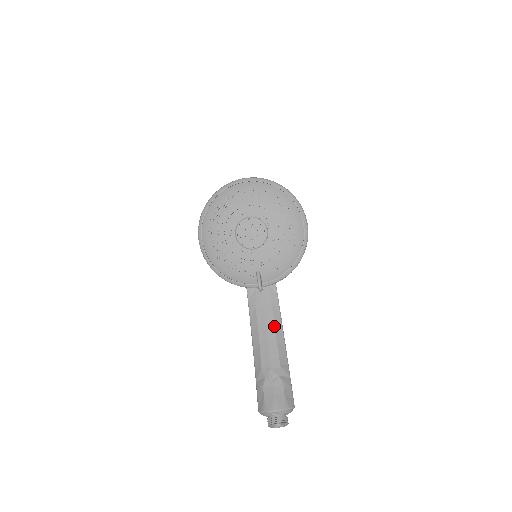
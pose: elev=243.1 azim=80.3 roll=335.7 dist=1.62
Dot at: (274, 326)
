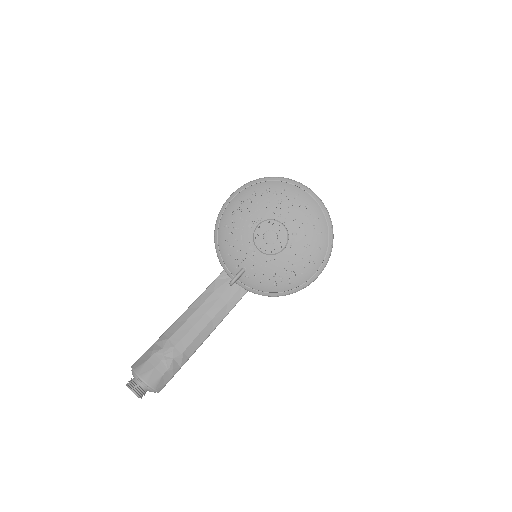
Dot at: (211, 319)
